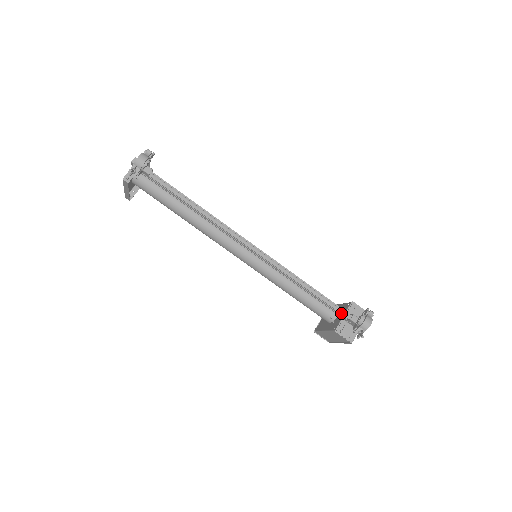
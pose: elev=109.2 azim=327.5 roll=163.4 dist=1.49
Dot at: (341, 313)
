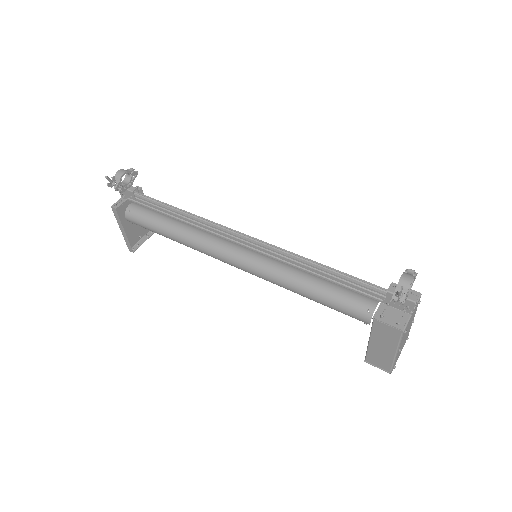
Dot at: (373, 289)
